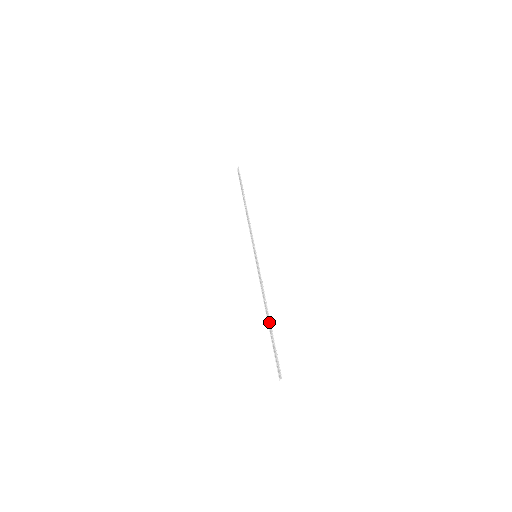
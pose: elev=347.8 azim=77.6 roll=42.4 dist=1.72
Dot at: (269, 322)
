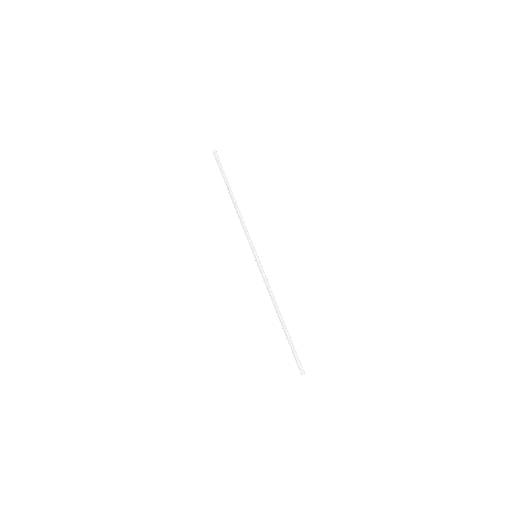
Dot at: (284, 324)
